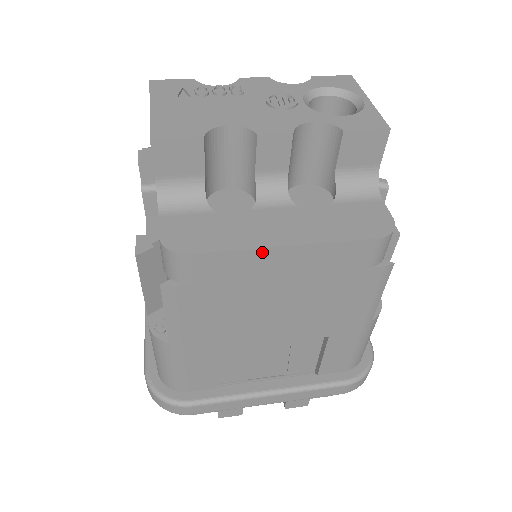
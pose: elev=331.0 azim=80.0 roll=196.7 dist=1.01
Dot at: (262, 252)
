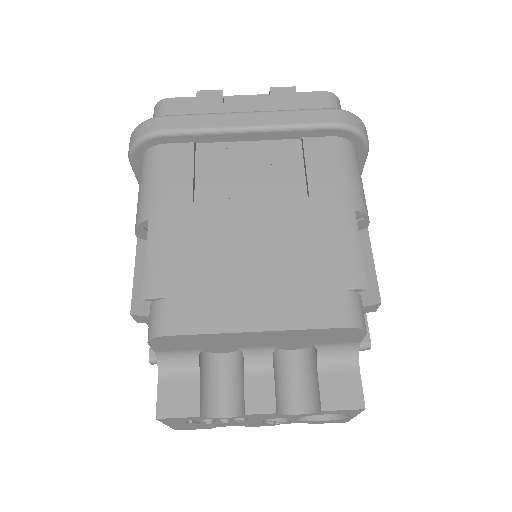
Dot at: occluded
